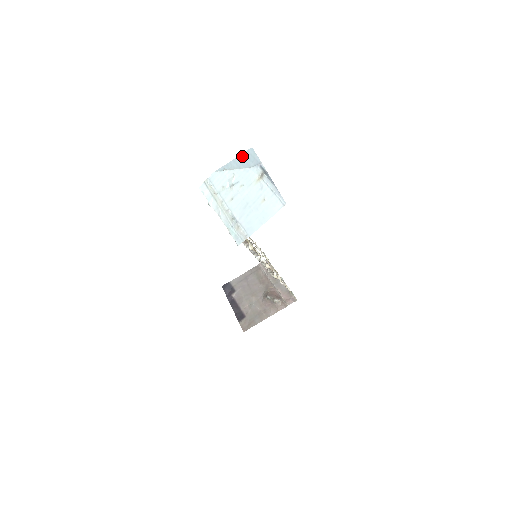
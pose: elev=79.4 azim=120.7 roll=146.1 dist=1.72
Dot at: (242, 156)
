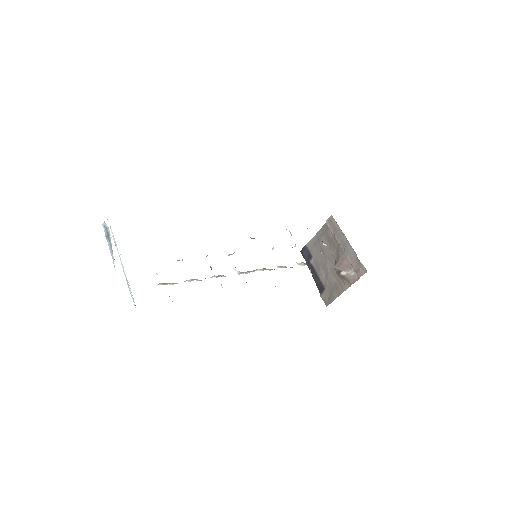
Dot at: occluded
